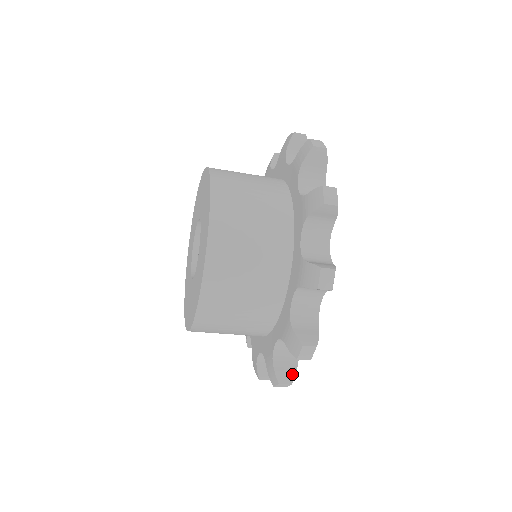
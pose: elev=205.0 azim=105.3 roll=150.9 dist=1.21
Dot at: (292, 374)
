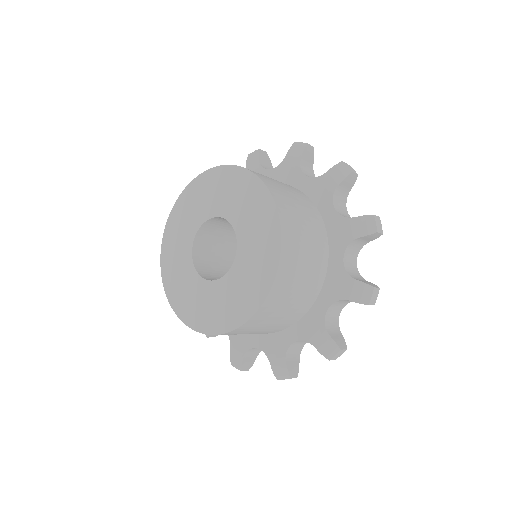
Dot at: (343, 340)
